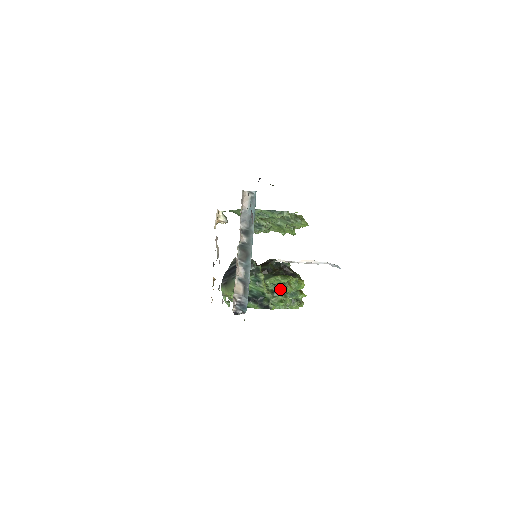
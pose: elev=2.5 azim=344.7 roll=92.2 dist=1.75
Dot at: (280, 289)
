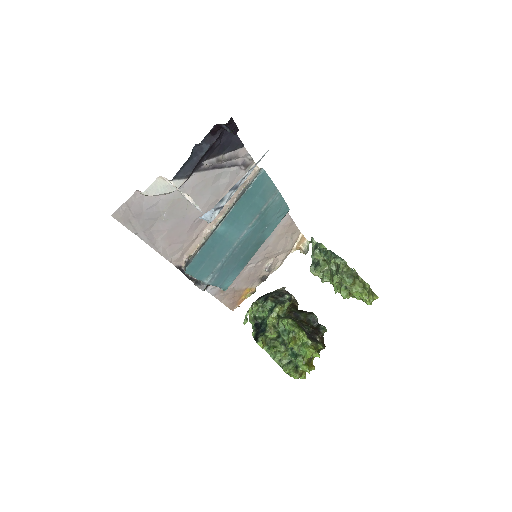
Dot at: (286, 337)
